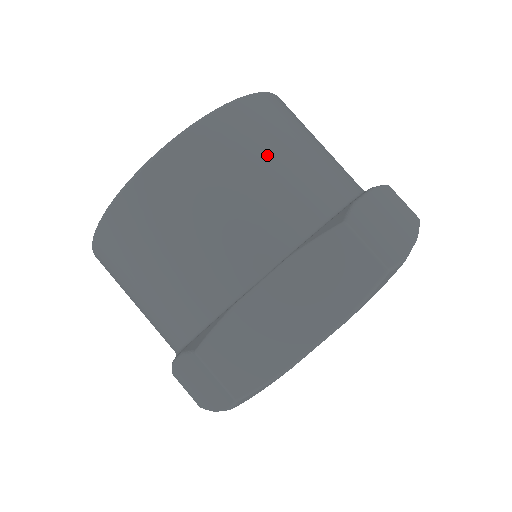
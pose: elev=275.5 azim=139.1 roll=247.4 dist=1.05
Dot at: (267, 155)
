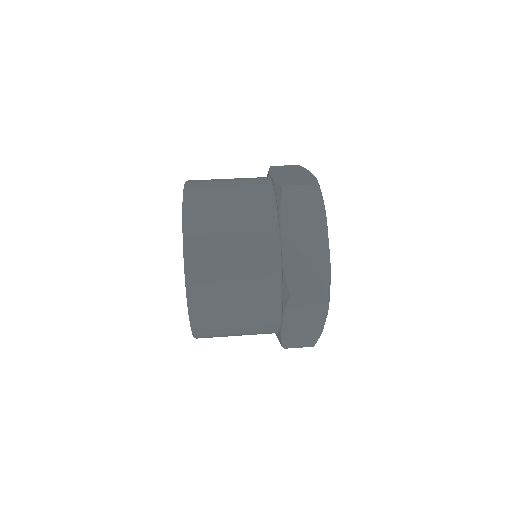
Dot at: (223, 199)
